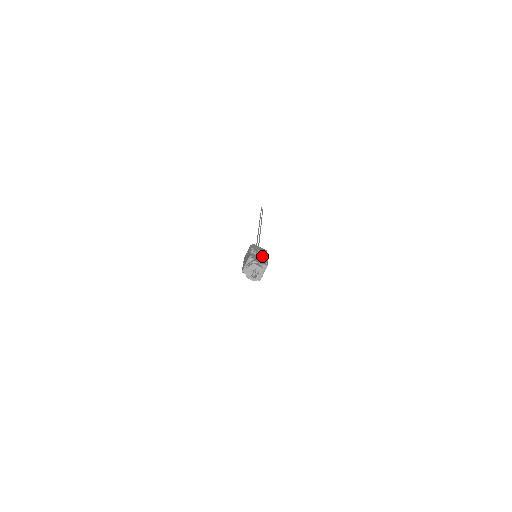
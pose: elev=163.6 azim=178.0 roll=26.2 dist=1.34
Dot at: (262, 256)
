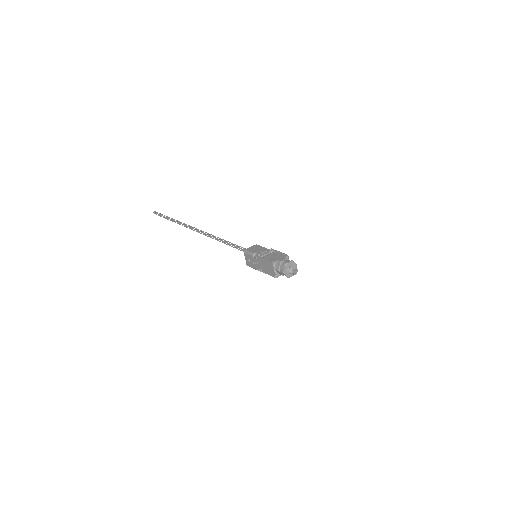
Dot at: (269, 252)
